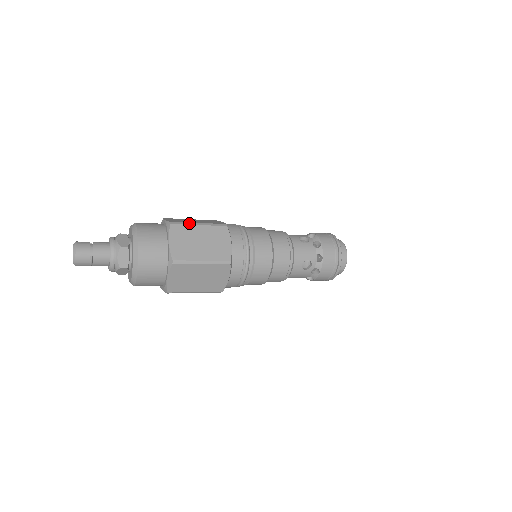
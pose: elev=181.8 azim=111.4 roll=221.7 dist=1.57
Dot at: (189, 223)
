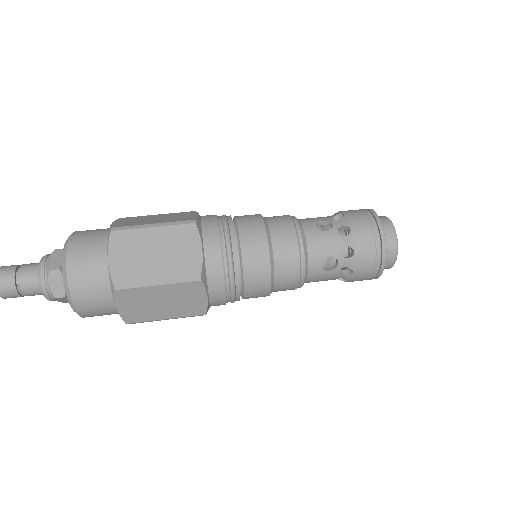
Dot at: (138, 226)
